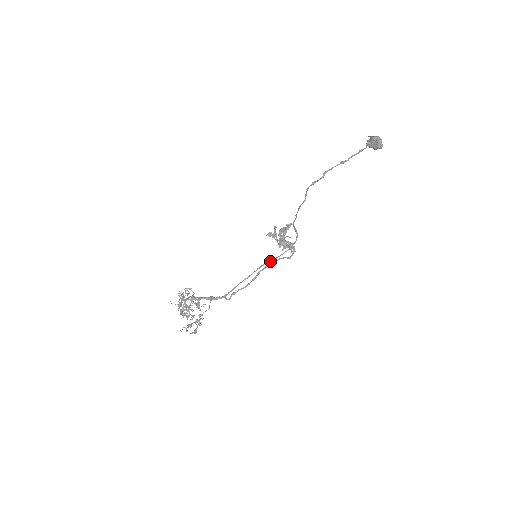
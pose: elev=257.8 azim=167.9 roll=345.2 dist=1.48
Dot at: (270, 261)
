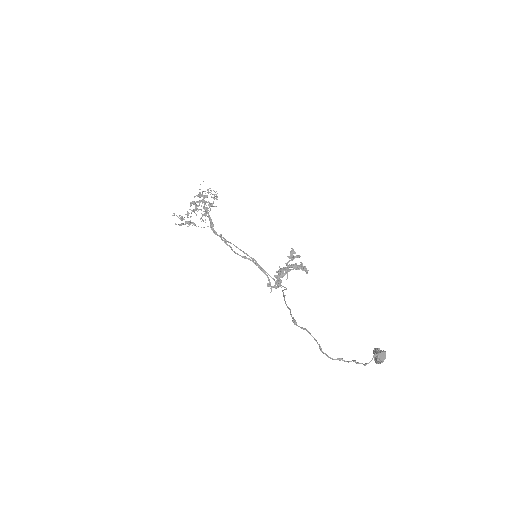
Dot at: (261, 267)
